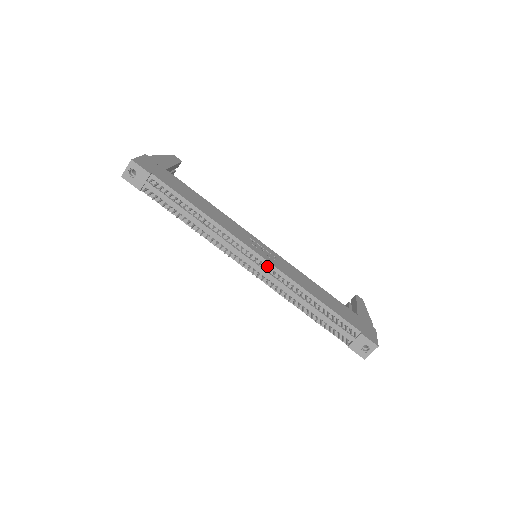
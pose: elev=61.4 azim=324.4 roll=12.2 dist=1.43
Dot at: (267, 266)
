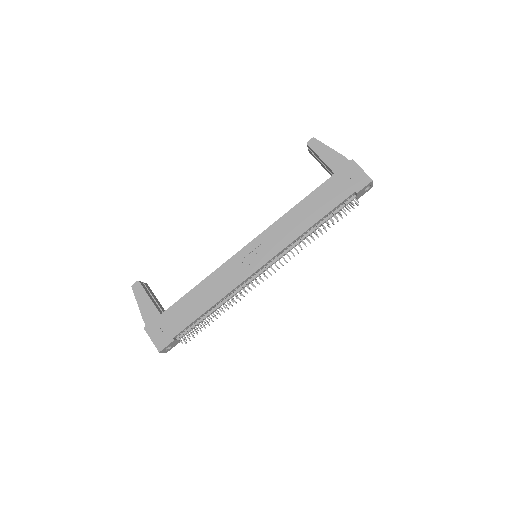
Dot at: (273, 259)
